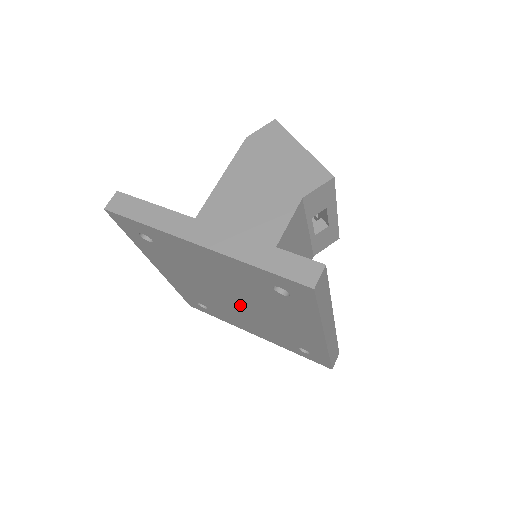
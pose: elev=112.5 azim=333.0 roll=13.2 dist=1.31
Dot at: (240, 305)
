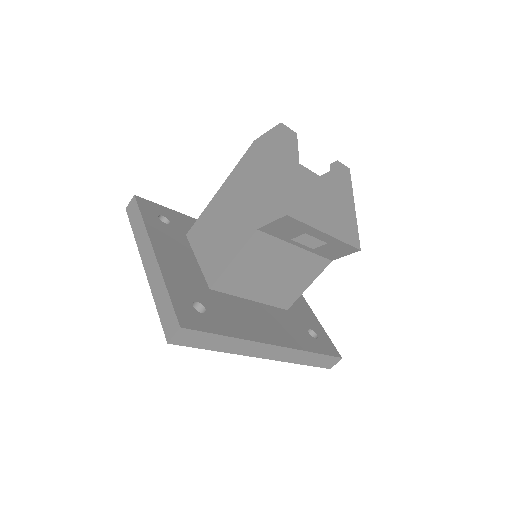
Dot at: occluded
